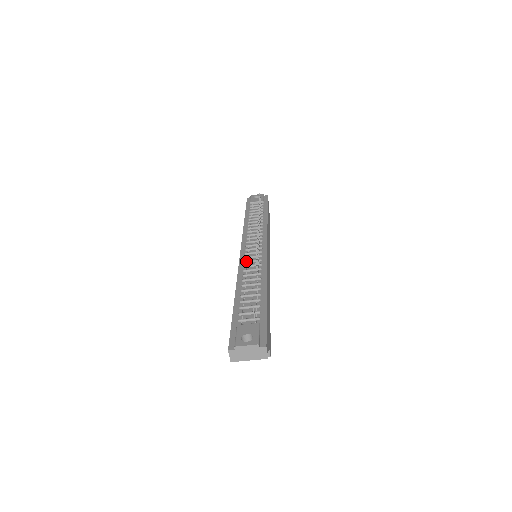
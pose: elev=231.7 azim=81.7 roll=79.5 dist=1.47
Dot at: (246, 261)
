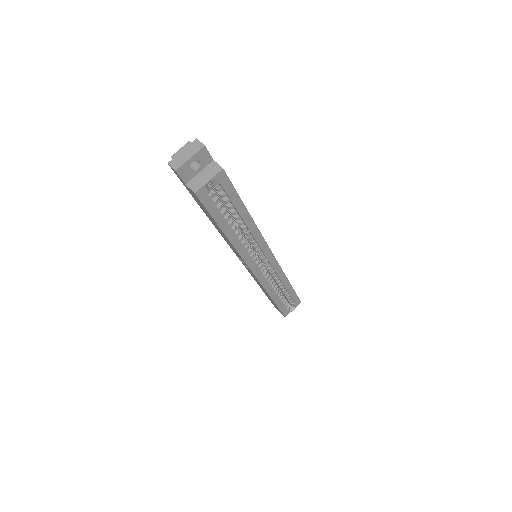
Dot at: occluded
